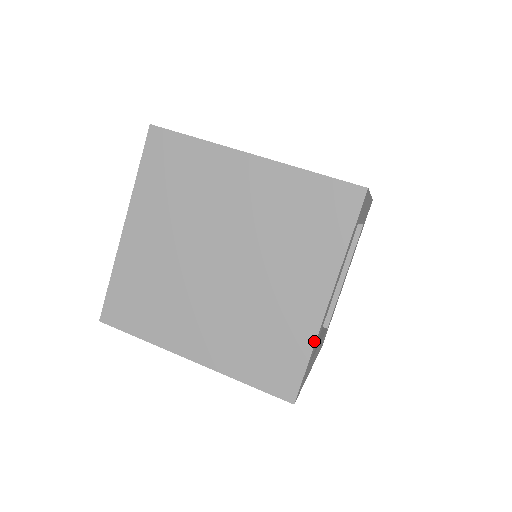
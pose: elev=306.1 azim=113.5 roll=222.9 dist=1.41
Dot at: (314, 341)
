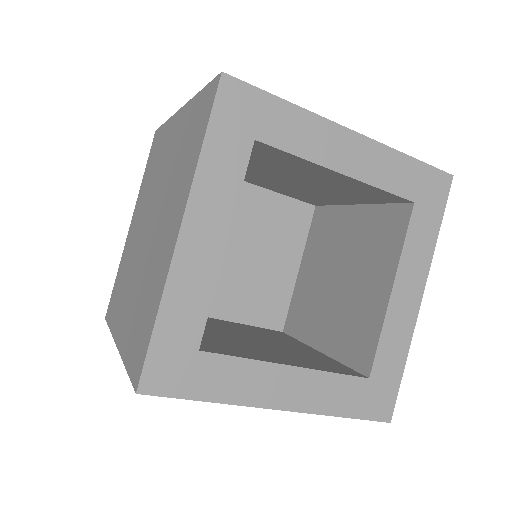
Dot at: (162, 293)
